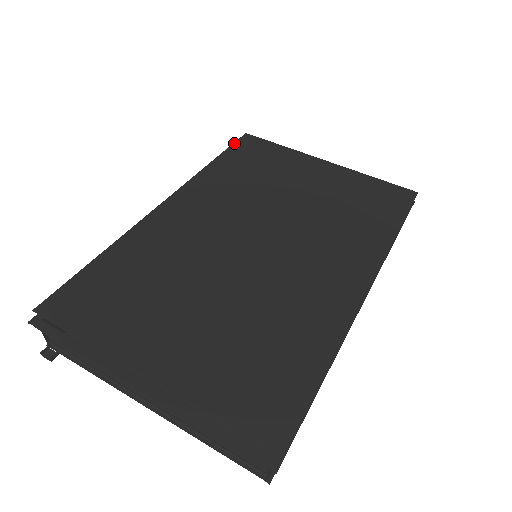
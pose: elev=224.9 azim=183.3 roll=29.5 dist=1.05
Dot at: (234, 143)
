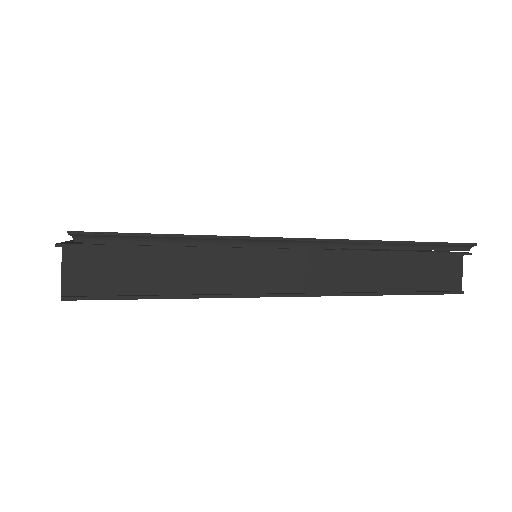
Dot at: occluded
